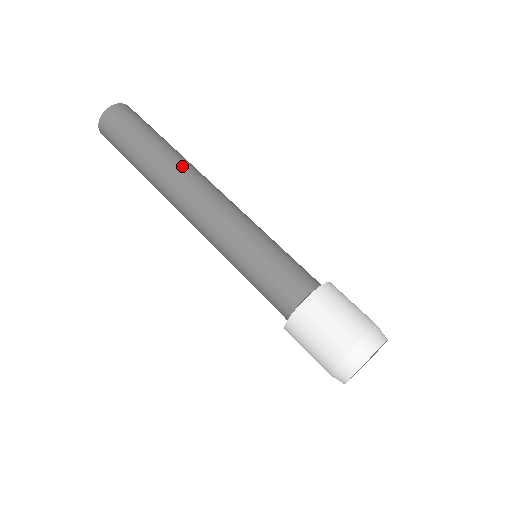
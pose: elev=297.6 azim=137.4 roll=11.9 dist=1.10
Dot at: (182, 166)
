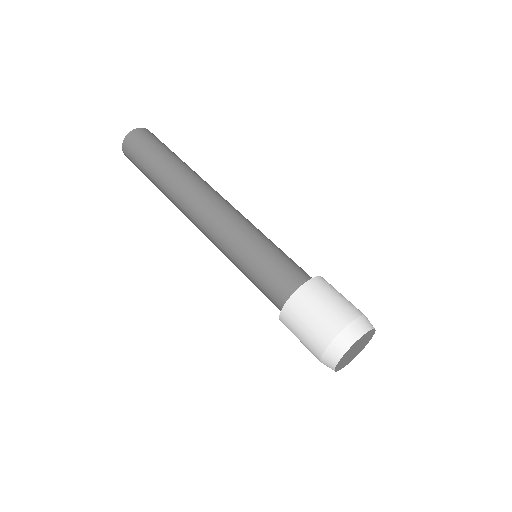
Dot at: (184, 183)
